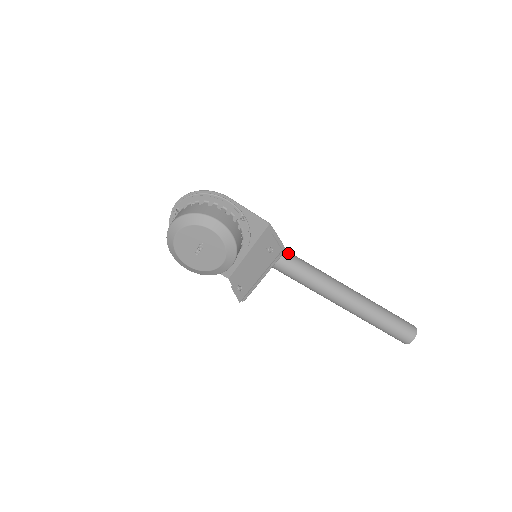
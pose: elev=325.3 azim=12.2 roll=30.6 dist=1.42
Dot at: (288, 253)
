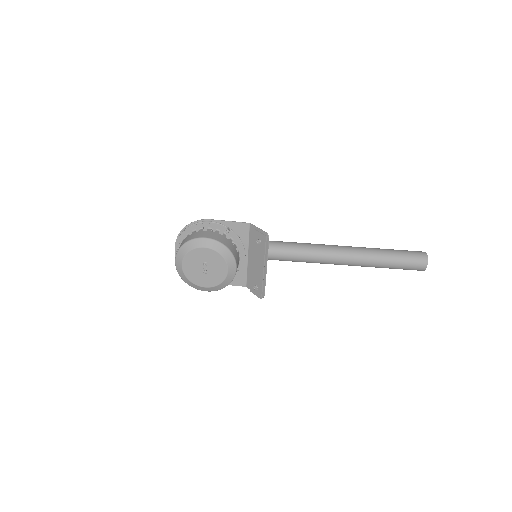
Dot at: (282, 242)
